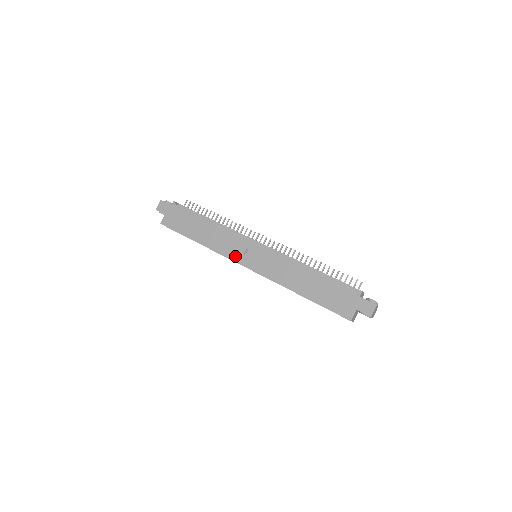
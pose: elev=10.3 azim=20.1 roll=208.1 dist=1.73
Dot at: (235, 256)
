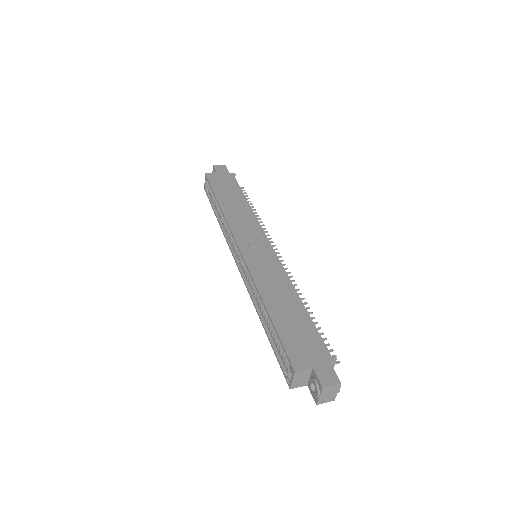
Dot at: (240, 235)
